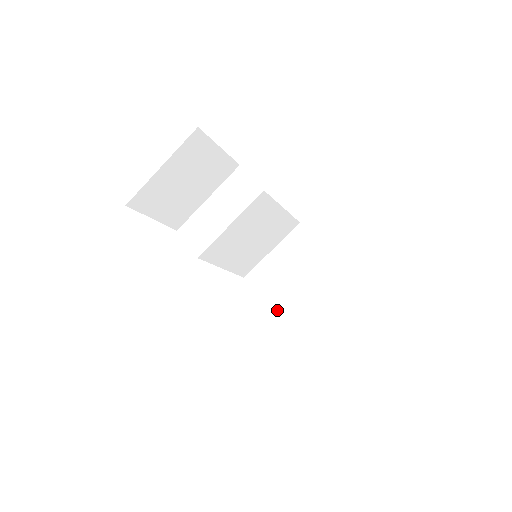
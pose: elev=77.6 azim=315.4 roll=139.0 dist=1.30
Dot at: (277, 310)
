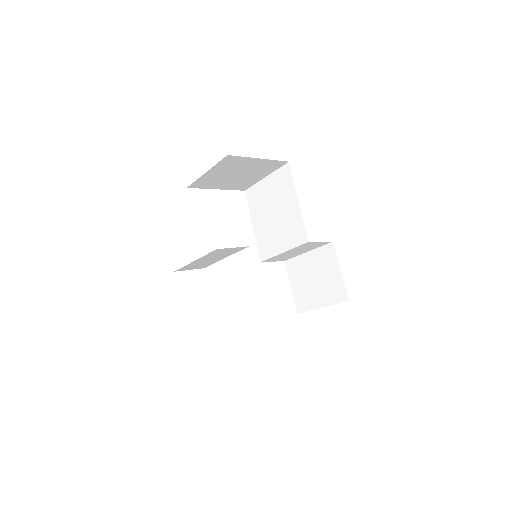
Dot at: (280, 256)
